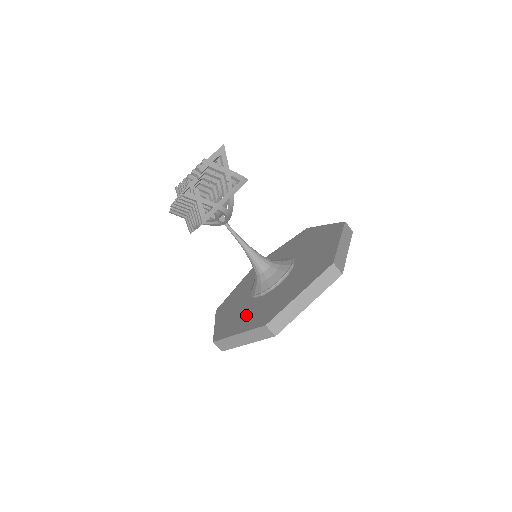
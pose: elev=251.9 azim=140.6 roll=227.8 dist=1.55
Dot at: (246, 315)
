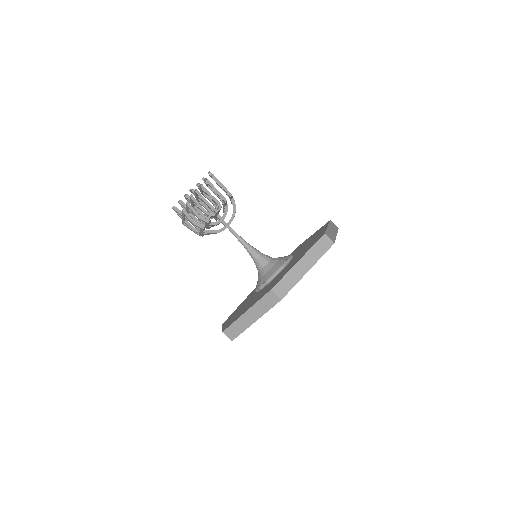
Dot at: (285, 270)
